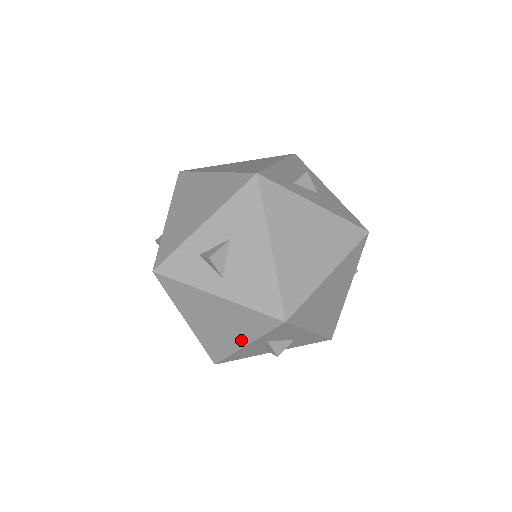
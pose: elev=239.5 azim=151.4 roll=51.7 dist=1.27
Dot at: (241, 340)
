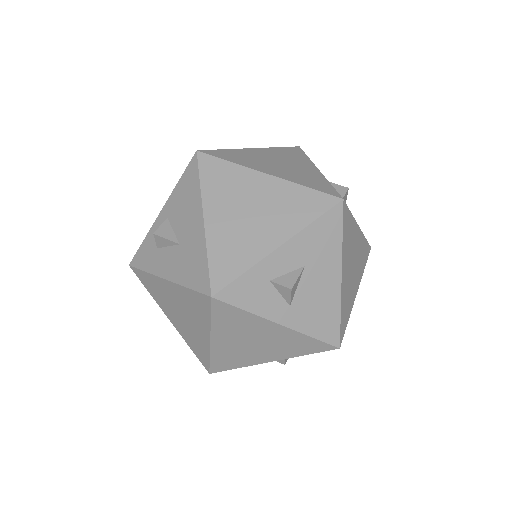
Dot at: (270, 358)
